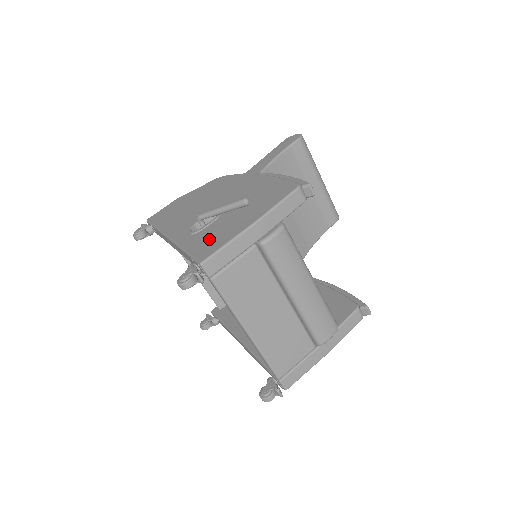
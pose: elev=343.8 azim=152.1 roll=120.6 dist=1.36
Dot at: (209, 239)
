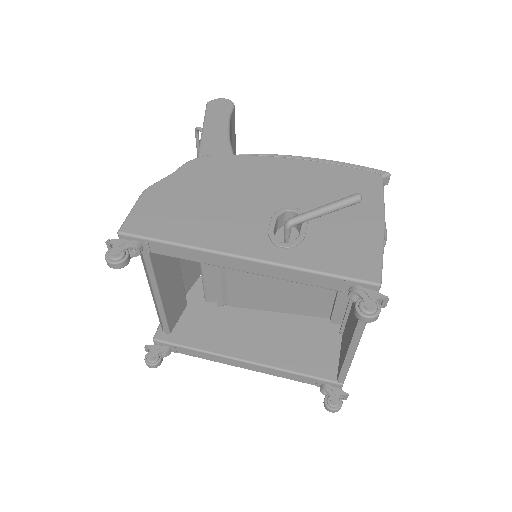
Dot at: (342, 251)
